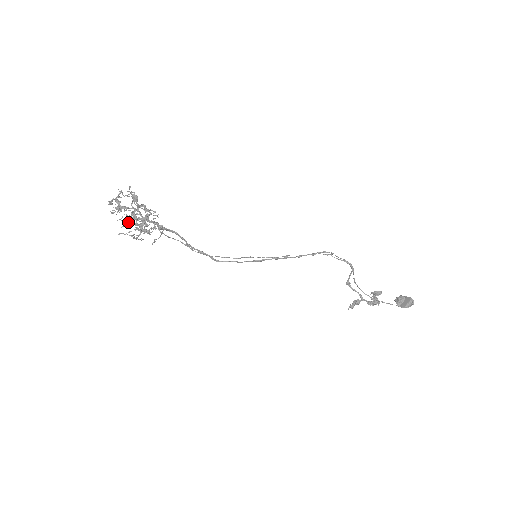
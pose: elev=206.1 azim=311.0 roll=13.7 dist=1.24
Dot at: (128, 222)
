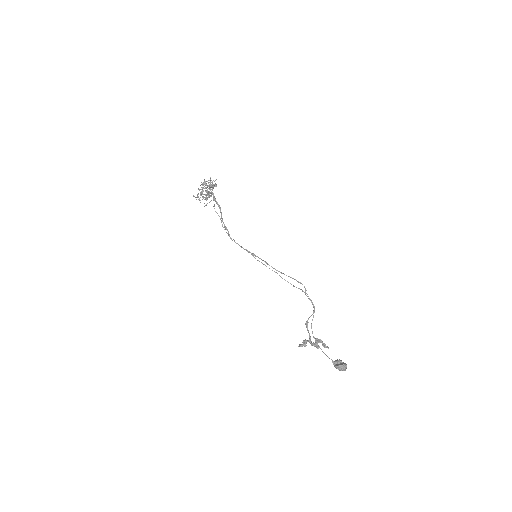
Dot at: occluded
